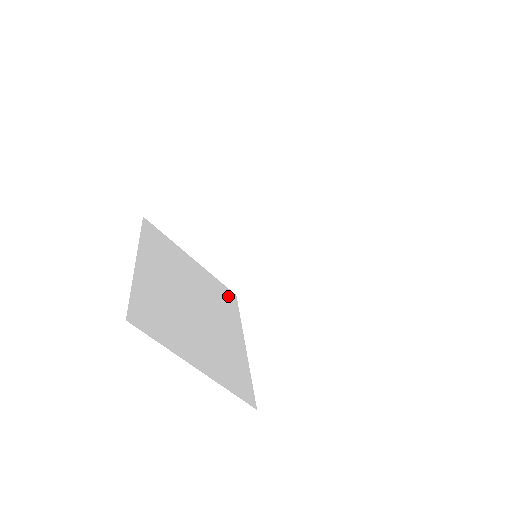
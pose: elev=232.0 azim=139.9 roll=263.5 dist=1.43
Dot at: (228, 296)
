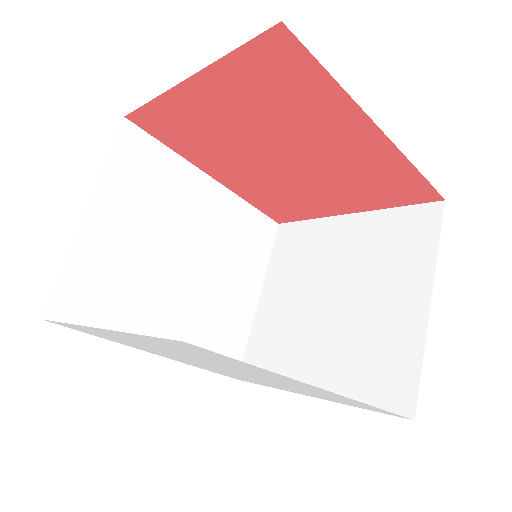
Dot at: (229, 354)
